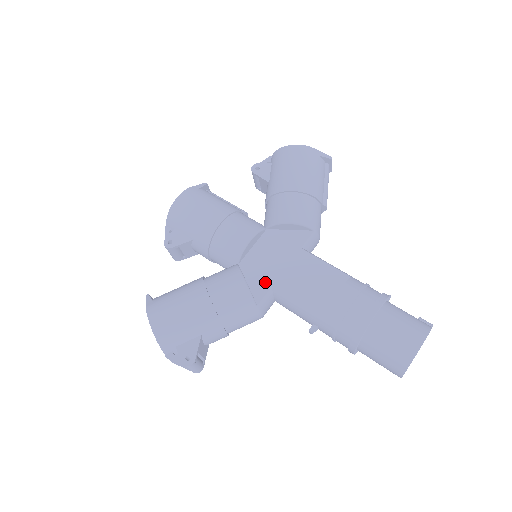
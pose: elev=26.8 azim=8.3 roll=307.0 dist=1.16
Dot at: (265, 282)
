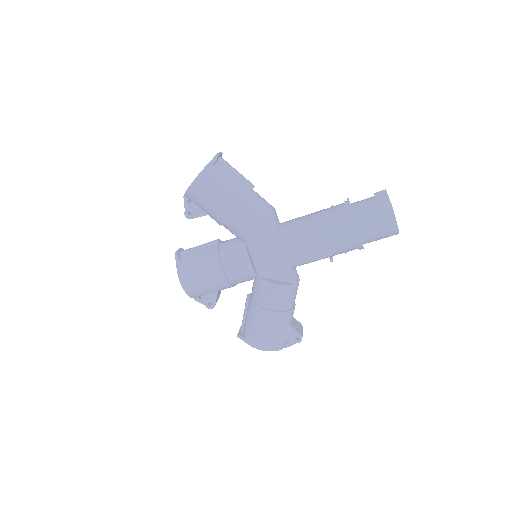
Dot at: (283, 270)
